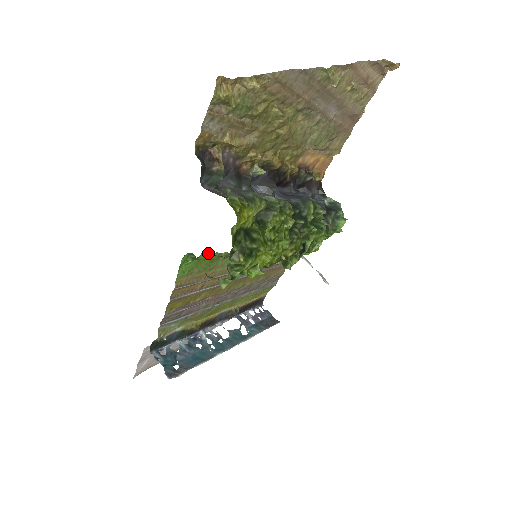
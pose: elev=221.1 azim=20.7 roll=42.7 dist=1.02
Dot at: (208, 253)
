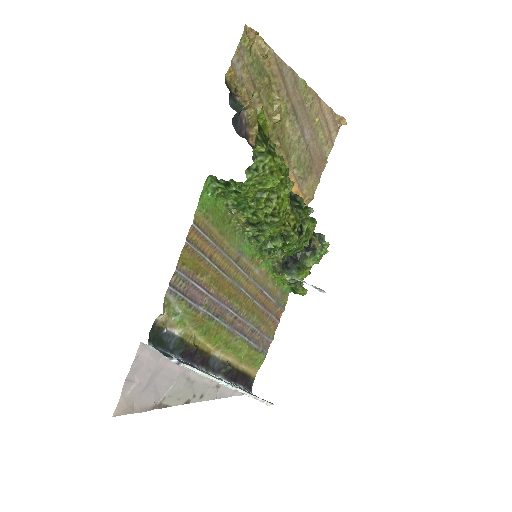
Dot at: (224, 197)
